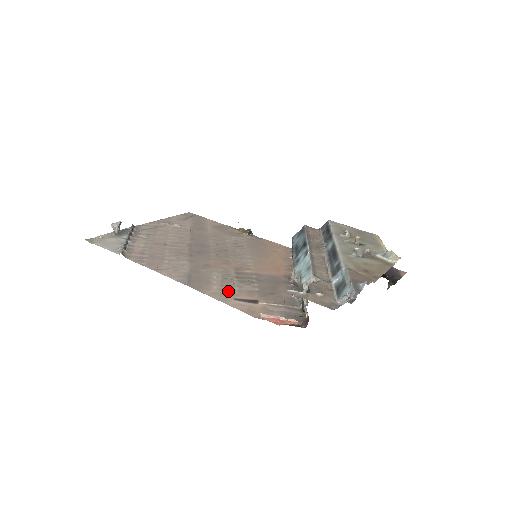
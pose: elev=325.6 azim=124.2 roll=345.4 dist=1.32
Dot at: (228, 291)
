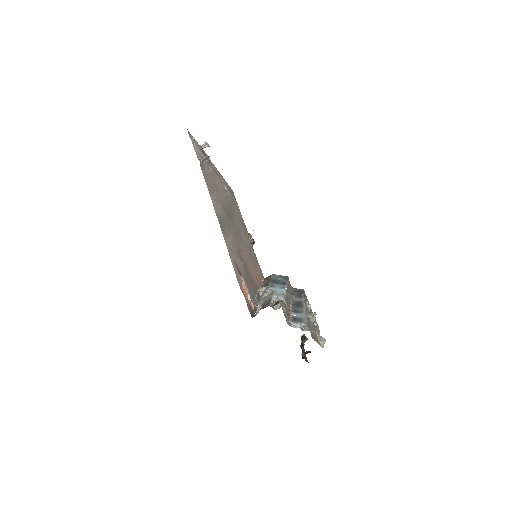
Dot at: (233, 251)
